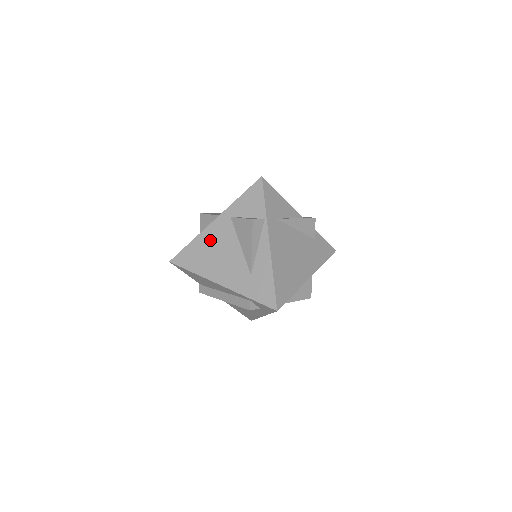
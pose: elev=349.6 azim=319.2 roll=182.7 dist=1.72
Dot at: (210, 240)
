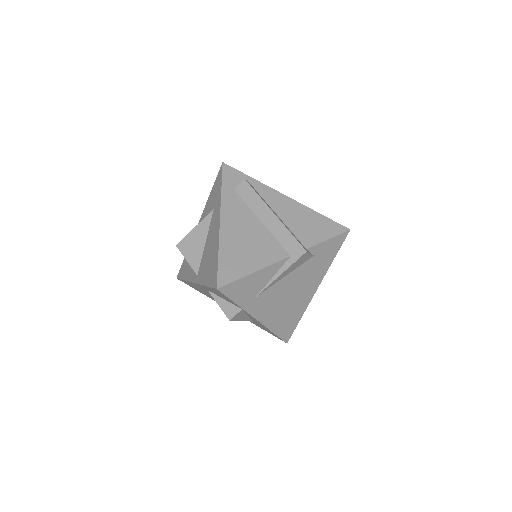
Dot at: occluded
